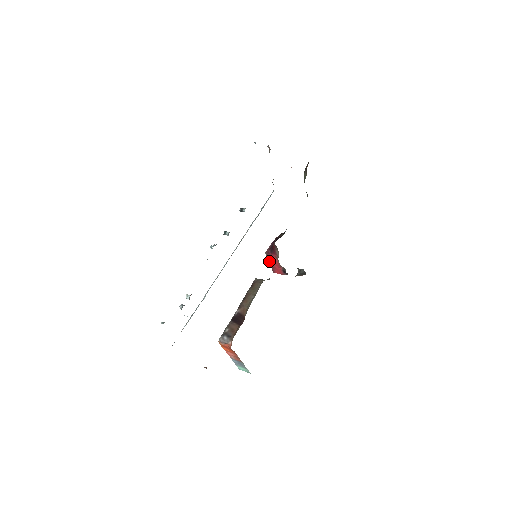
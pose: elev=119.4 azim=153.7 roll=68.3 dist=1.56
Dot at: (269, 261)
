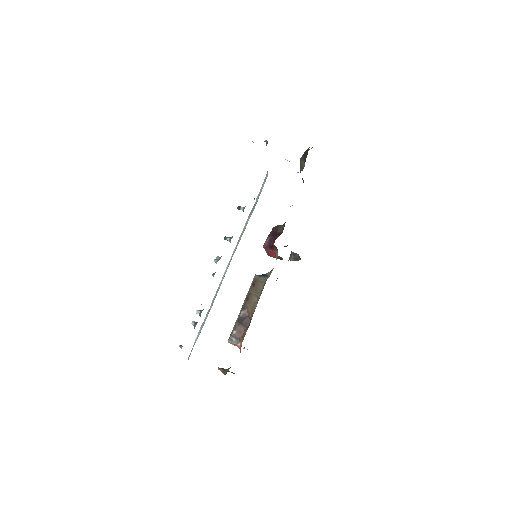
Dot at: (266, 251)
